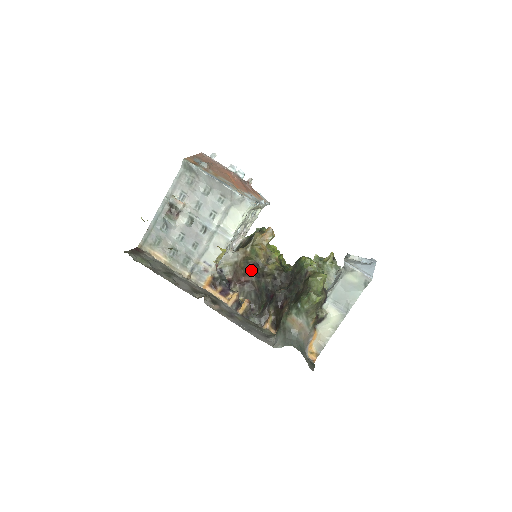
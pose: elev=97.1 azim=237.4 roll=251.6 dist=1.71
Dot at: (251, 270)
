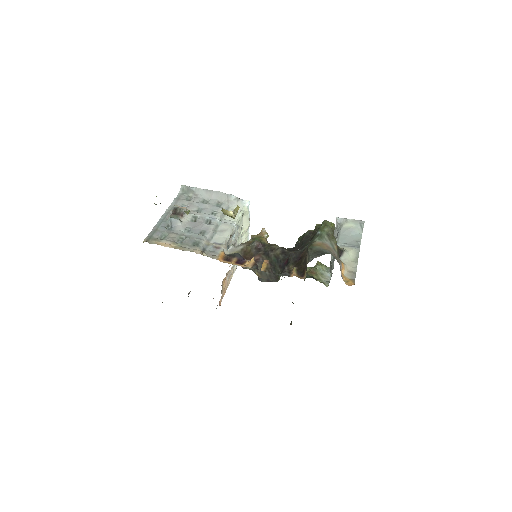
Dot at: (258, 251)
